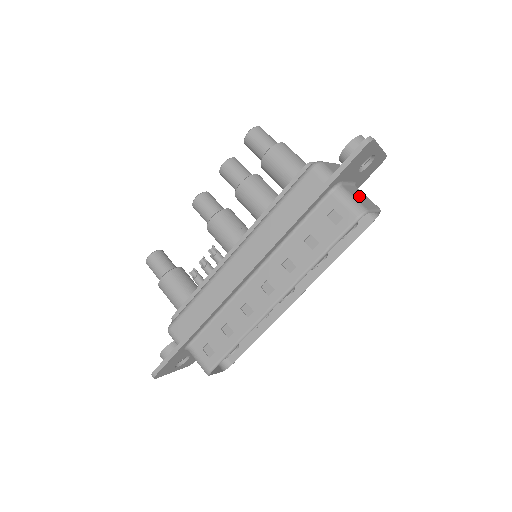
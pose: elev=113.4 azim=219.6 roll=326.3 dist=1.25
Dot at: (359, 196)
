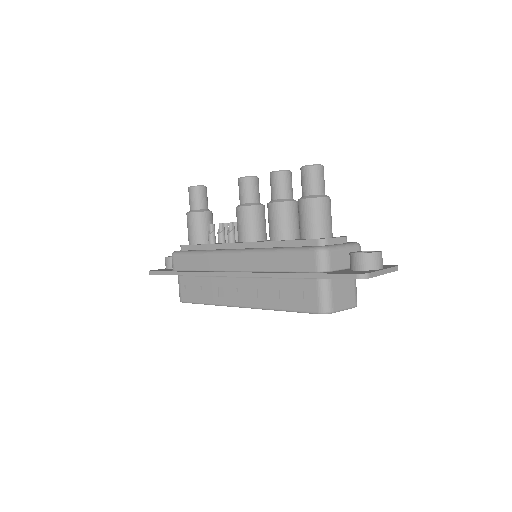
Dot at: (341, 292)
